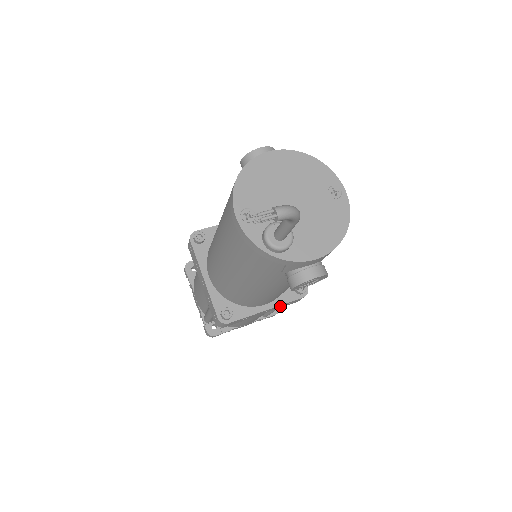
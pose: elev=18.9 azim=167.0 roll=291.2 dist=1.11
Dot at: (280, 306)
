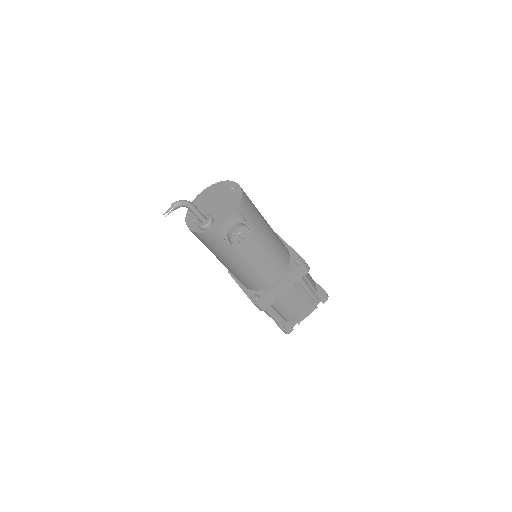
Dot at: (292, 279)
